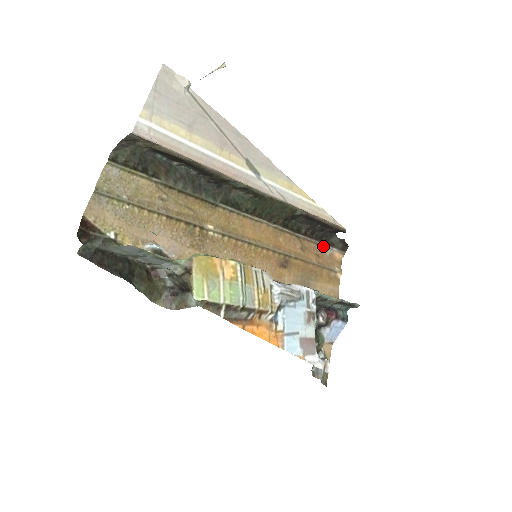
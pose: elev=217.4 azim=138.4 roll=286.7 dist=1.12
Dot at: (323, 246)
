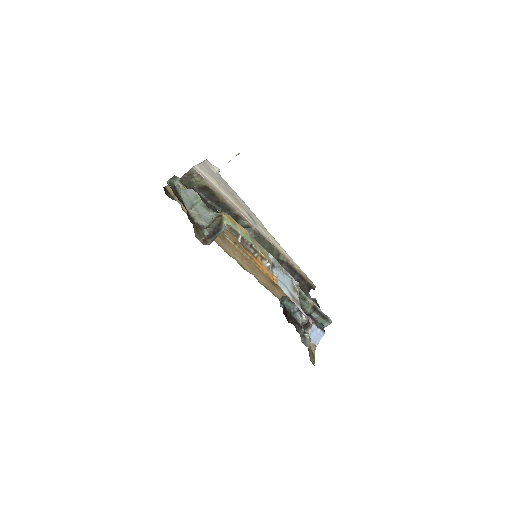
Dot at: occluded
